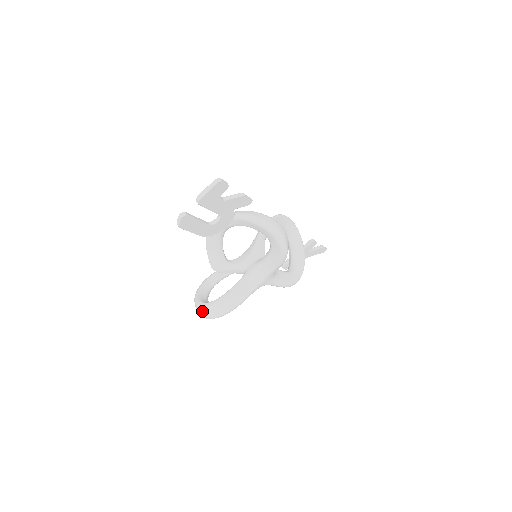
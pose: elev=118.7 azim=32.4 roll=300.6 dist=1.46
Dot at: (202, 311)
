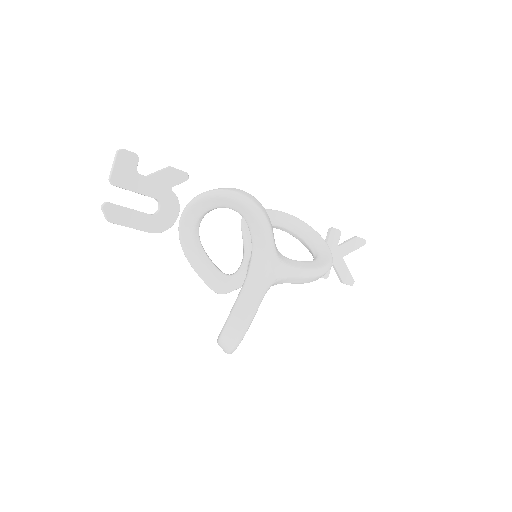
Dot at: (222, 342)
